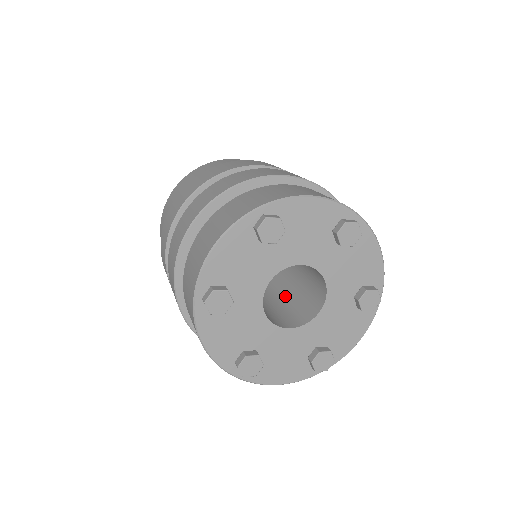
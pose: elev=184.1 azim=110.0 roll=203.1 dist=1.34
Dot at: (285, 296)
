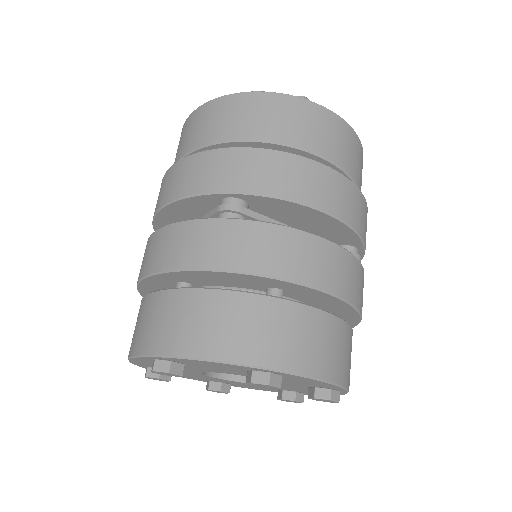
Dot at: occluded
